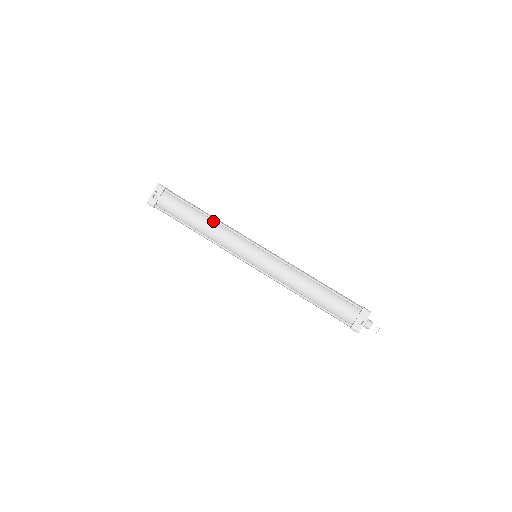
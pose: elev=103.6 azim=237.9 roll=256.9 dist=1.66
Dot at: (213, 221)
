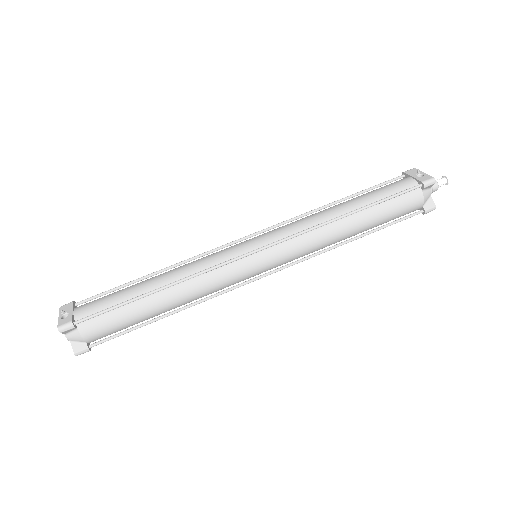
Dot at: (169, 271)
